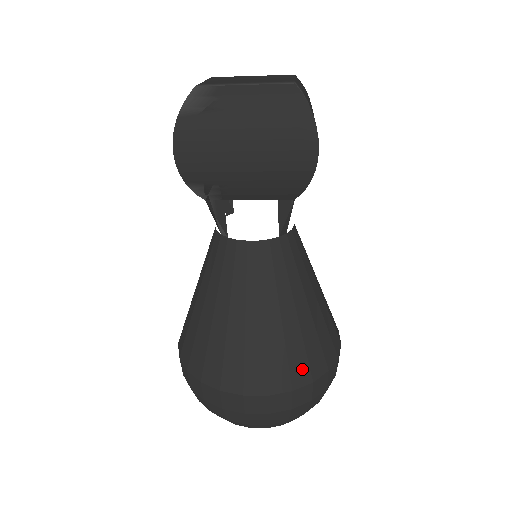
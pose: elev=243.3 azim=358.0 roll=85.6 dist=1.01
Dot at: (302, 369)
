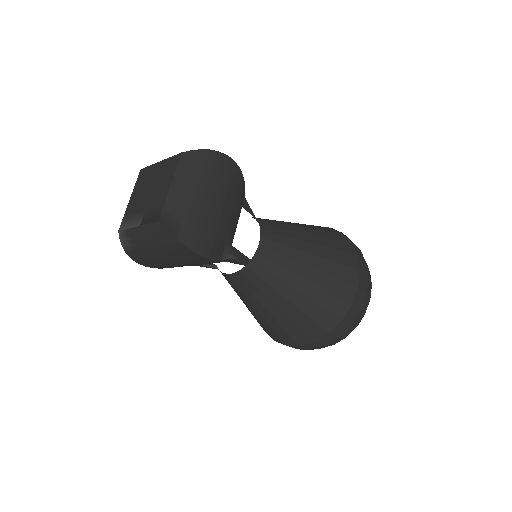
Dot at: (315, 329)
